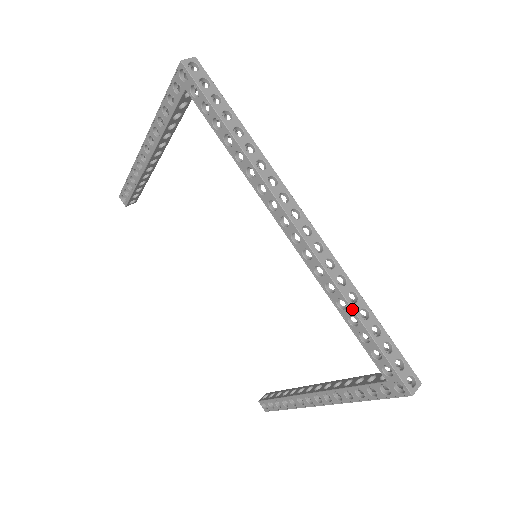
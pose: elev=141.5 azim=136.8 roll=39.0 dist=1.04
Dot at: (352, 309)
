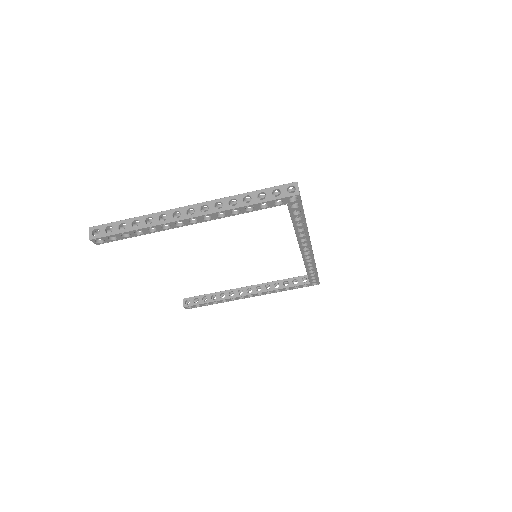
Dot at: (316, 269)
